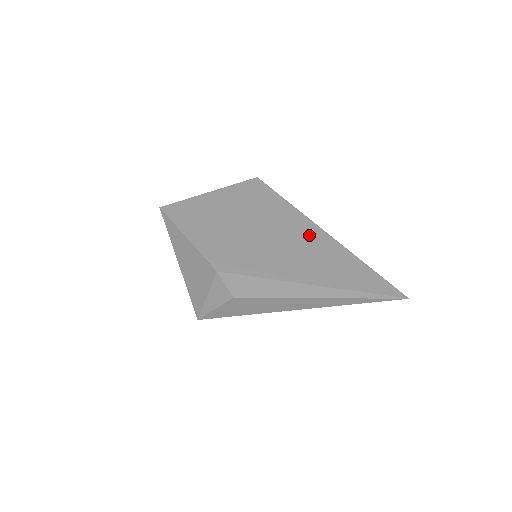
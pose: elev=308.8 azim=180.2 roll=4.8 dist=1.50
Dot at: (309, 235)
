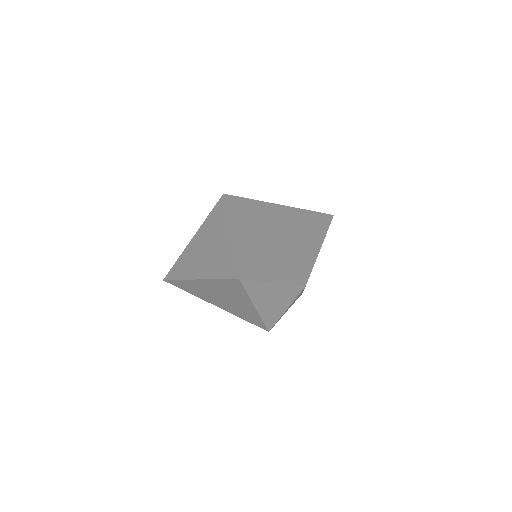
Dot at: (286, 215)
